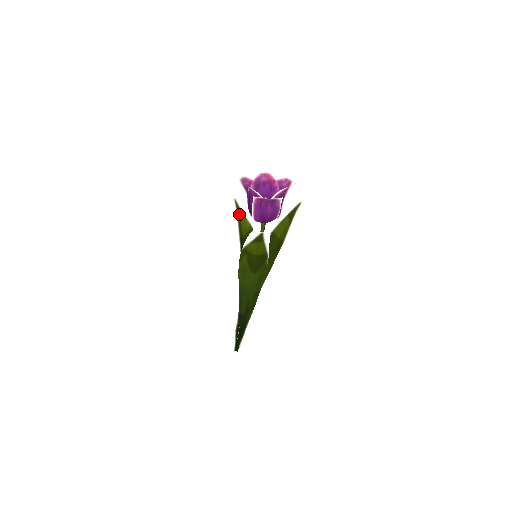
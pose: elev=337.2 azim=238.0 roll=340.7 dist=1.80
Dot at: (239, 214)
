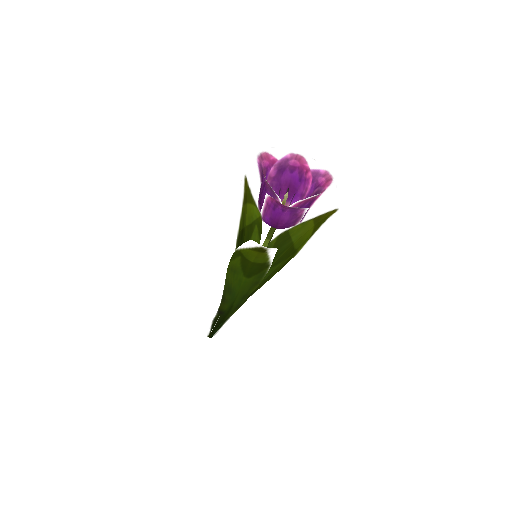
Dot at: (247, 198)
